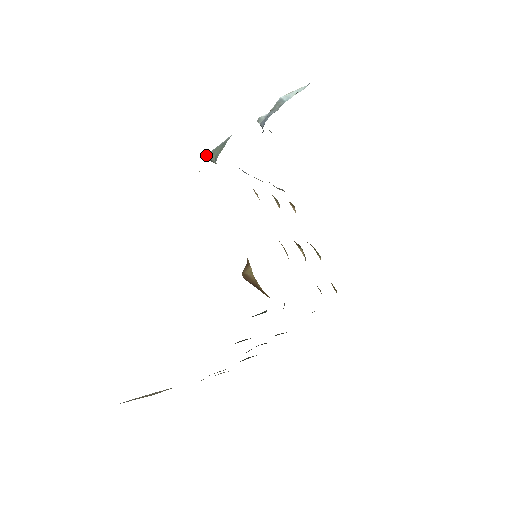
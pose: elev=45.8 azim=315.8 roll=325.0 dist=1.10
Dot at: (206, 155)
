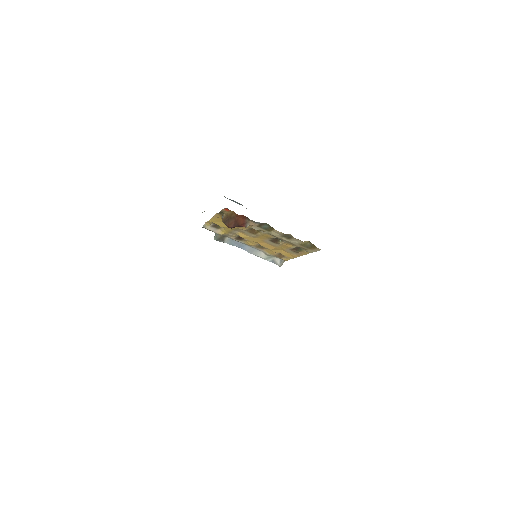
Dot at: (214, 238)
